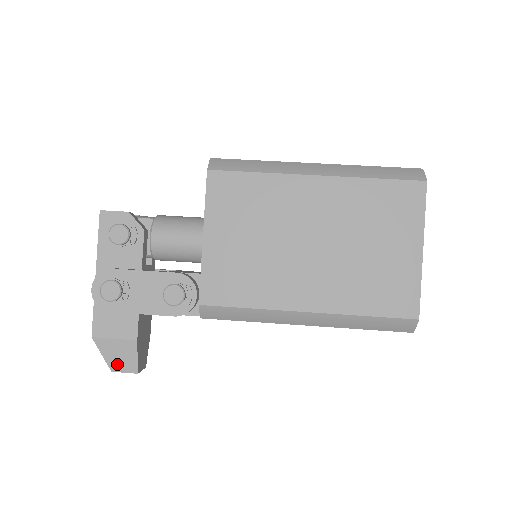
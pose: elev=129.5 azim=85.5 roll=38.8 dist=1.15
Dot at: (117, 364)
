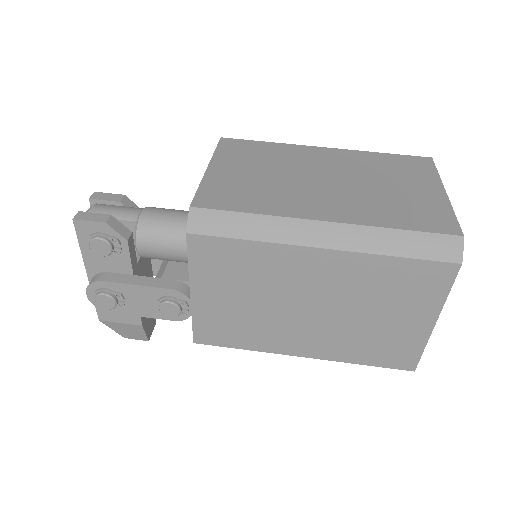
Dot at: (128, 335)
